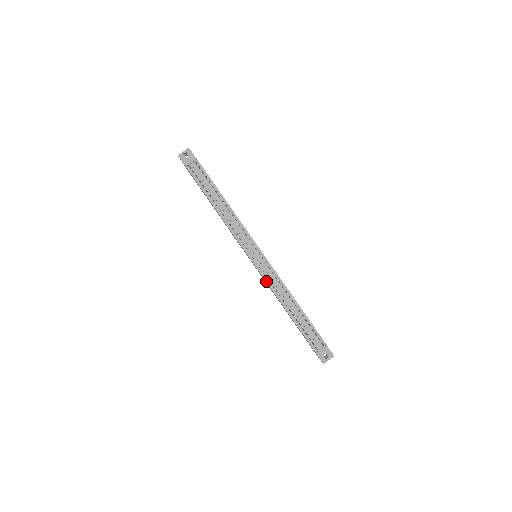
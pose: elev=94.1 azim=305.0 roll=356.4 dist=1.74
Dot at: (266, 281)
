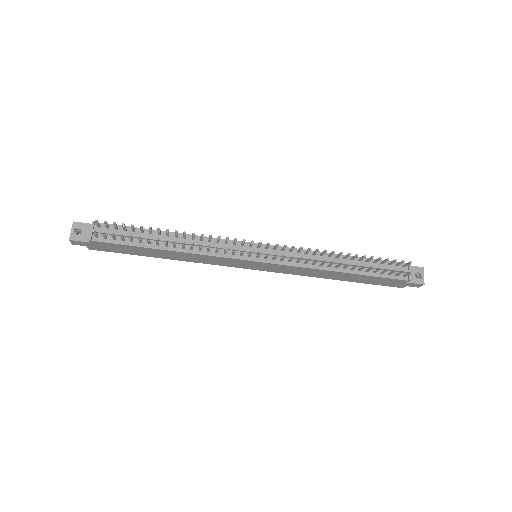
Dot at: (293, 266)
